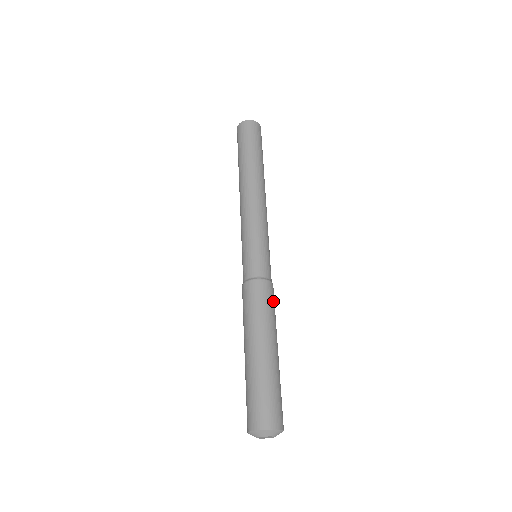
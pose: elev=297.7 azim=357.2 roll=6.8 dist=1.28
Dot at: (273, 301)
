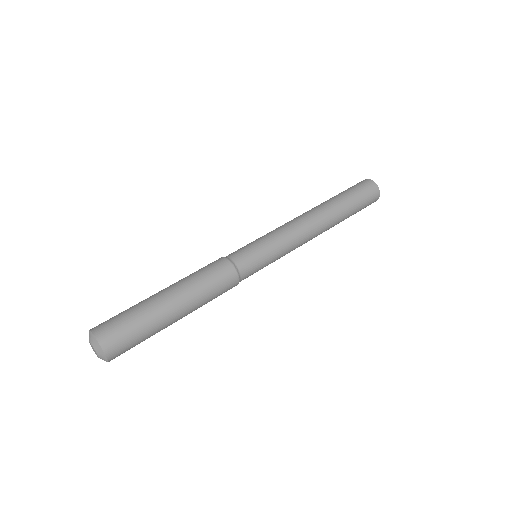
Dot at: (217, 276)
